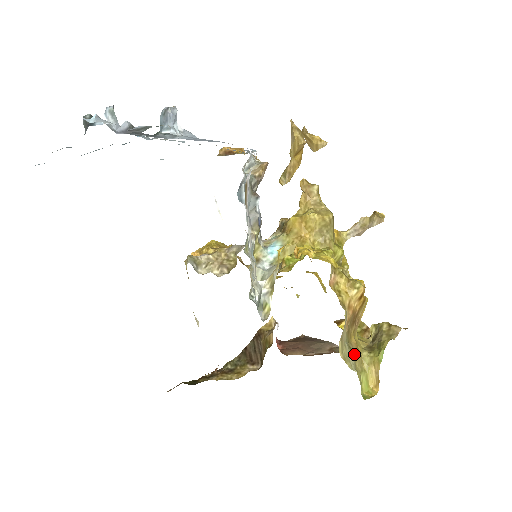
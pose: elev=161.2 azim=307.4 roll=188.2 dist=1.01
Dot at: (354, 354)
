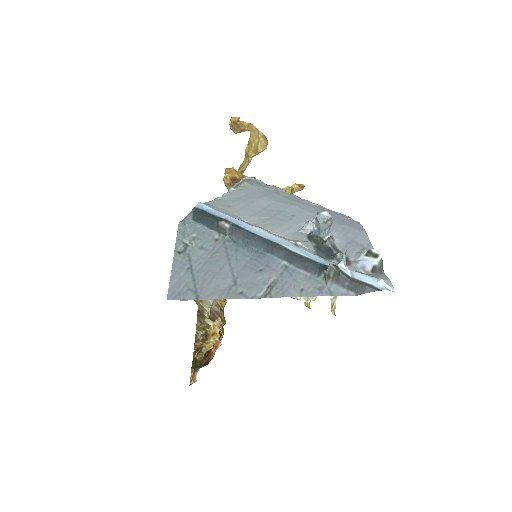
Dot at: occluded
